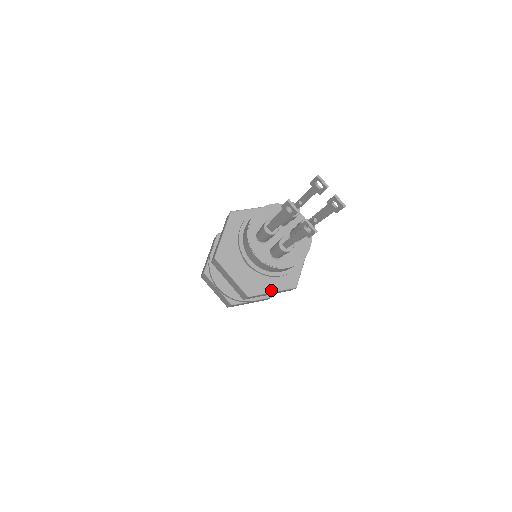
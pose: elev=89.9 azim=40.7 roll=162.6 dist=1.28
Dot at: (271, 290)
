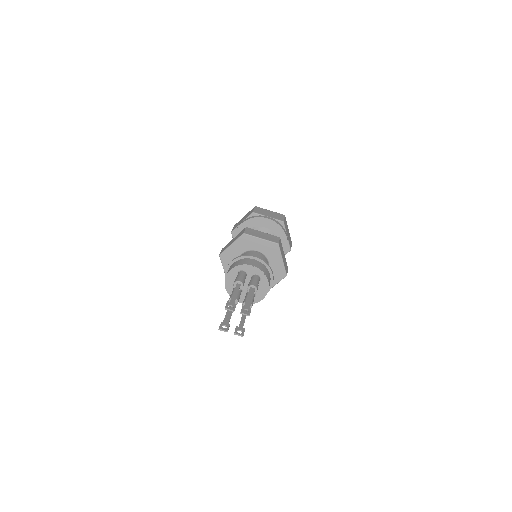
Dot at: (272, 286)
